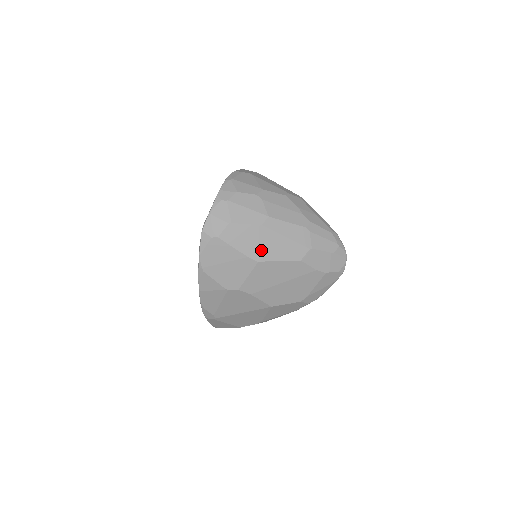
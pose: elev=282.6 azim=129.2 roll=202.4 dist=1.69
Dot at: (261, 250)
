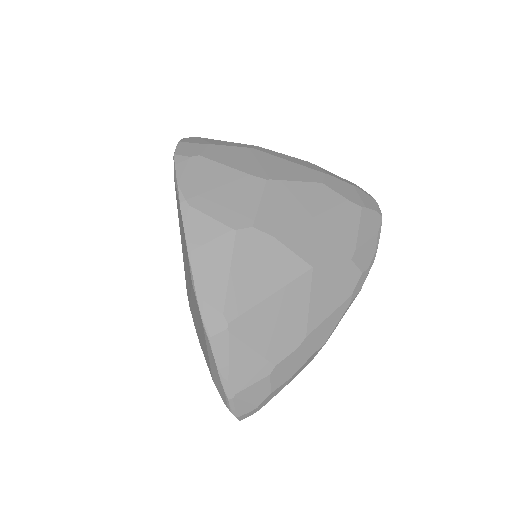
Dot at: (264, 169)
